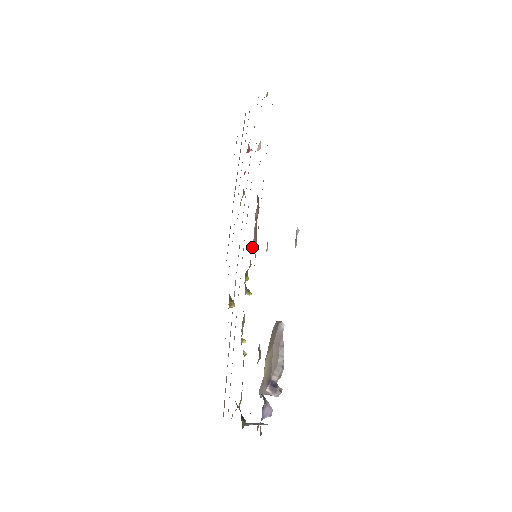
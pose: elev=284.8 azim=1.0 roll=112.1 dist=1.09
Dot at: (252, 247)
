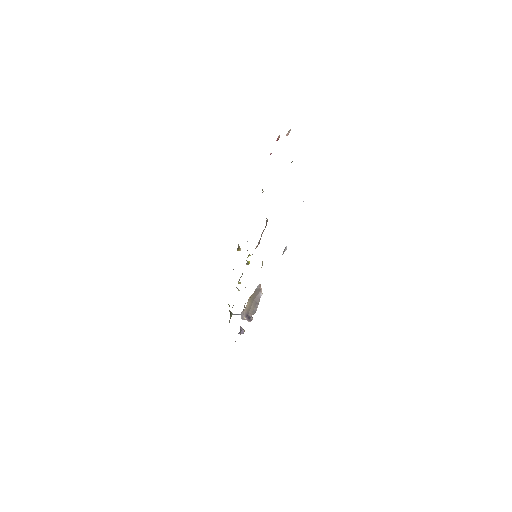
Dot at: (255, 248)
